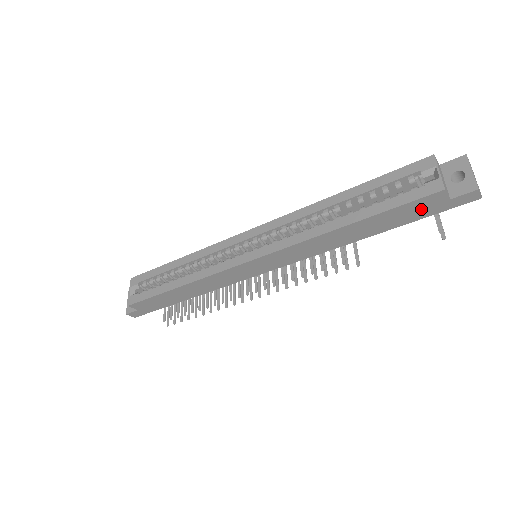
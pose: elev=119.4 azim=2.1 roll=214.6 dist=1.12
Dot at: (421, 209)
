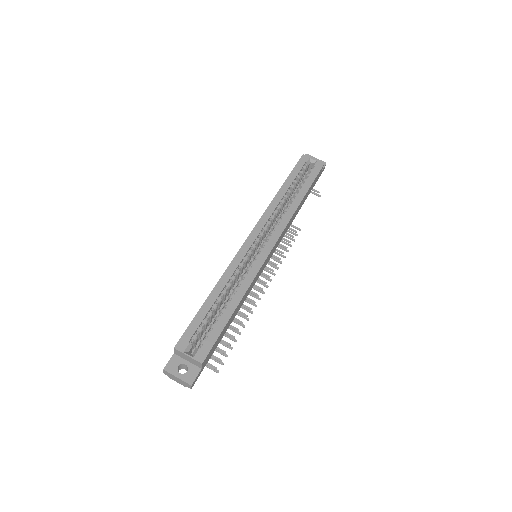
Dot at: (316, 180)
